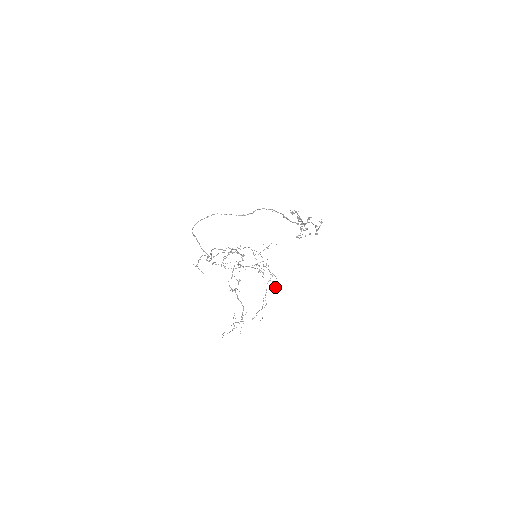
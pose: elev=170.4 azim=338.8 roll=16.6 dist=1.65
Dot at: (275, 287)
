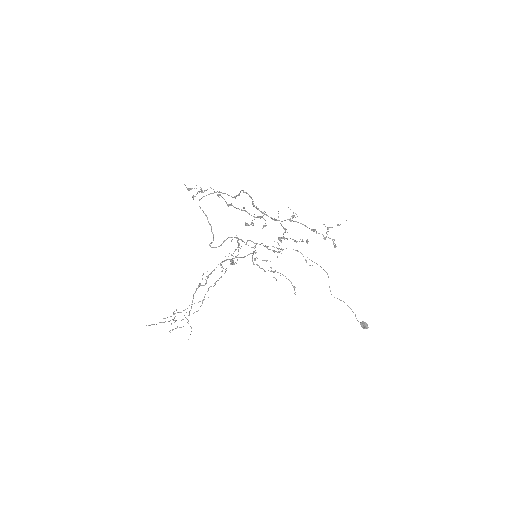
Dot at: (363, 324)
